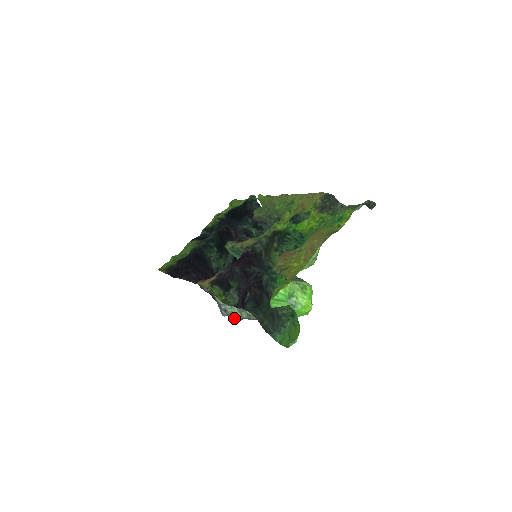
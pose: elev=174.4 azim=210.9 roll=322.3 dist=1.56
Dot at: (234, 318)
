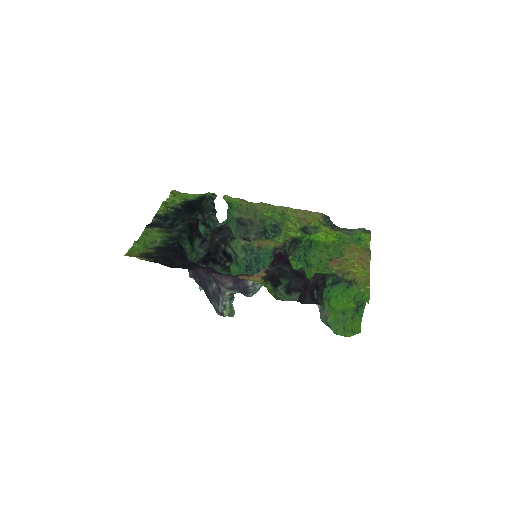
Dot at: (224, 314)
